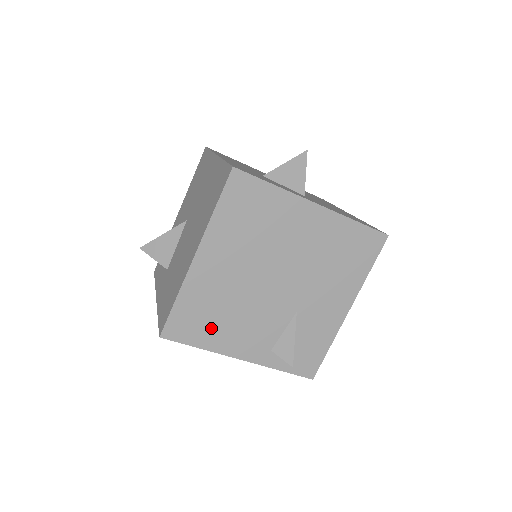
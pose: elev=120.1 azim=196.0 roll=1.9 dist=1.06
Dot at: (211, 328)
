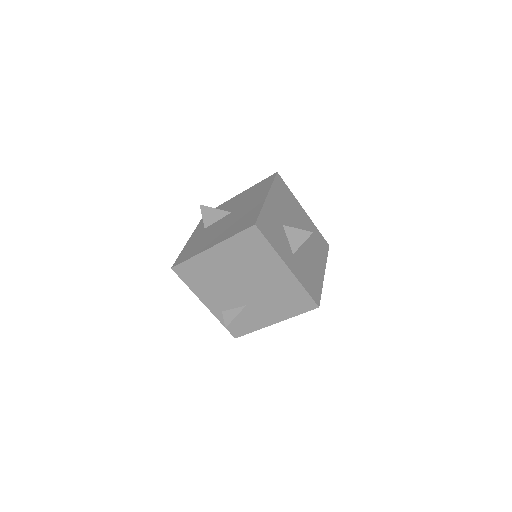
Dot at: (198, 282)
